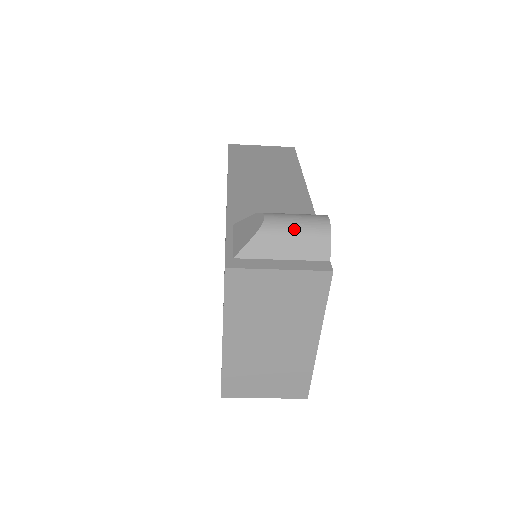
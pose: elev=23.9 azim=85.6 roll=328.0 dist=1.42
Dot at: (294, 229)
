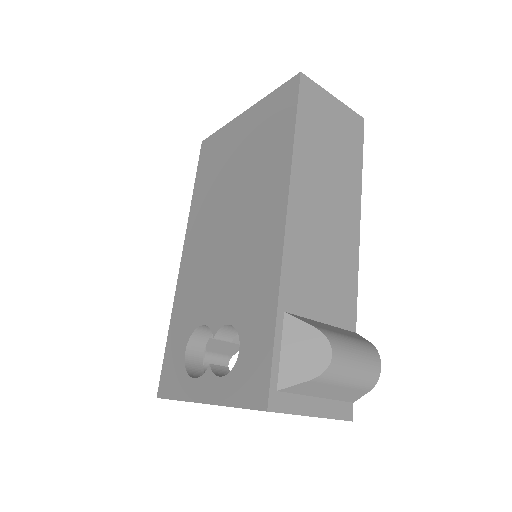
Dot at: (350, 379)
